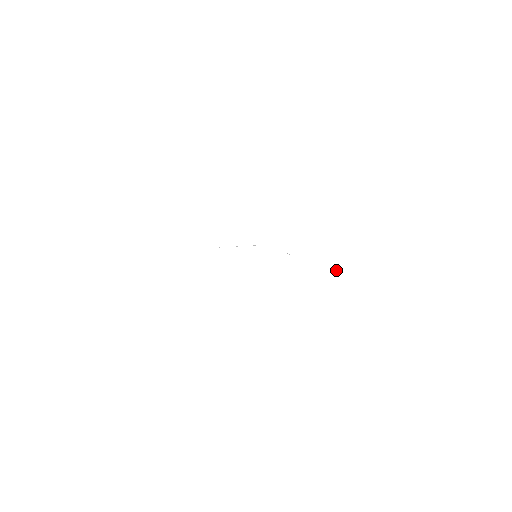
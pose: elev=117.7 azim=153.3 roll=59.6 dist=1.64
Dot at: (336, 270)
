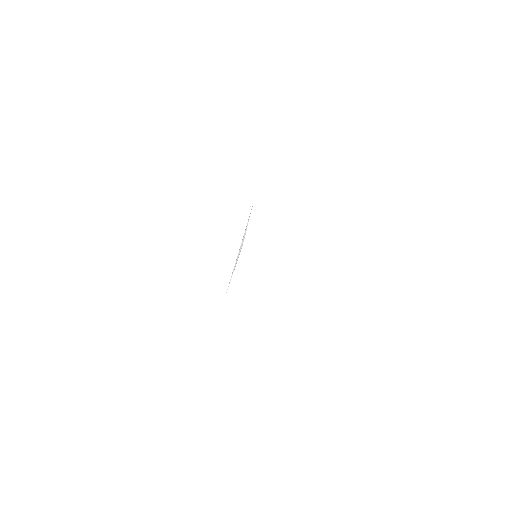
Dot at: occluded
